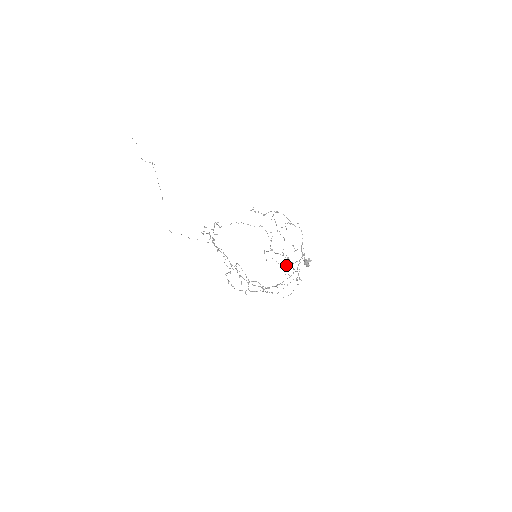
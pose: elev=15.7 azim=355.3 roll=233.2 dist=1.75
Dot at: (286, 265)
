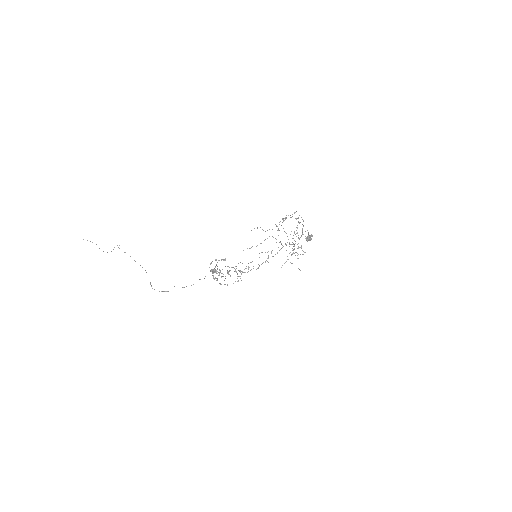
Dot at: occluded
